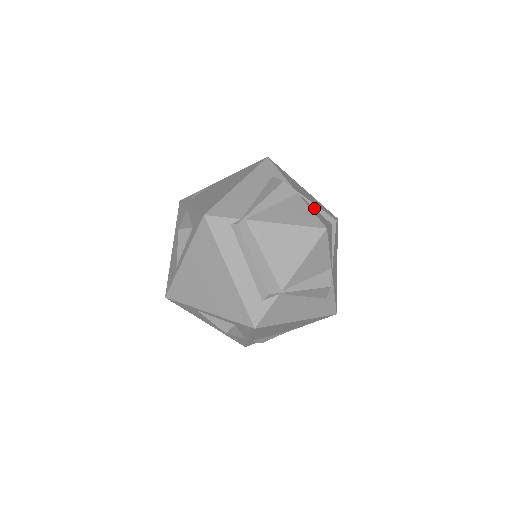
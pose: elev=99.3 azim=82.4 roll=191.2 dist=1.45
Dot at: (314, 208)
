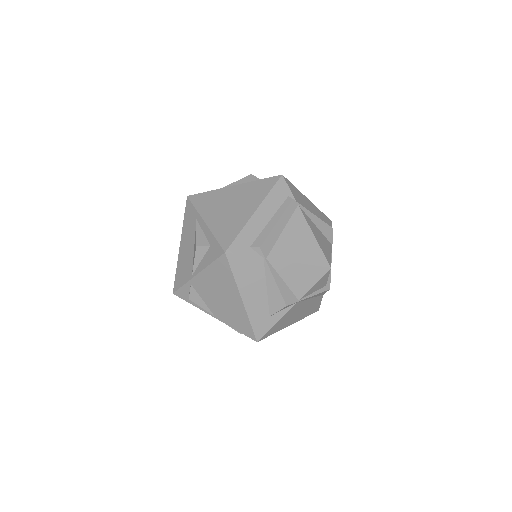
Dot at: occluded
